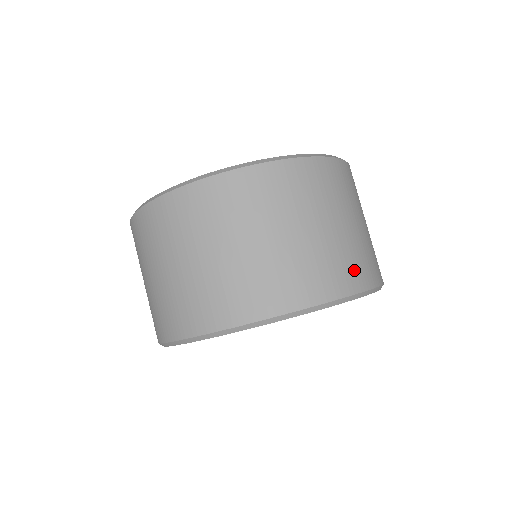
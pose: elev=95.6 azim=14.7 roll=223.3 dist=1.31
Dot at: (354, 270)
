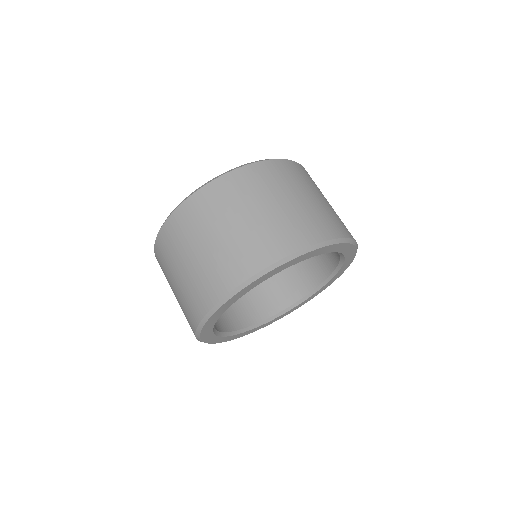
Dot at: occluded
